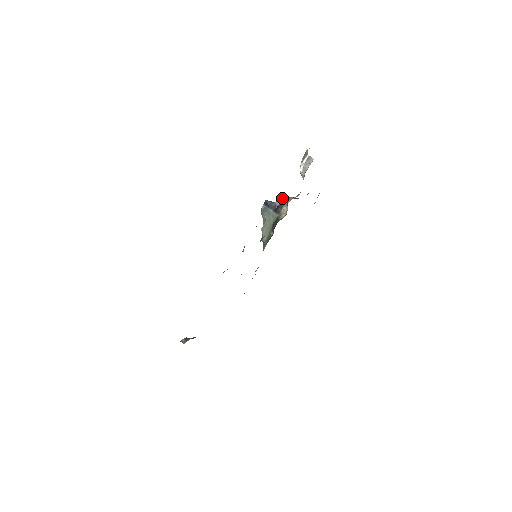
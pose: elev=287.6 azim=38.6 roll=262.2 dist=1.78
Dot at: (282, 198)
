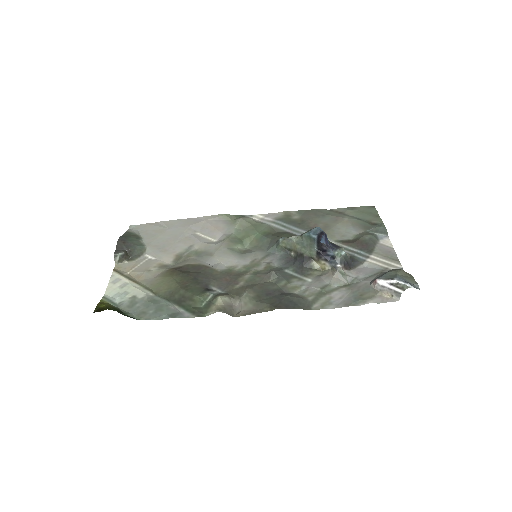
Dot at: (337, 256)
